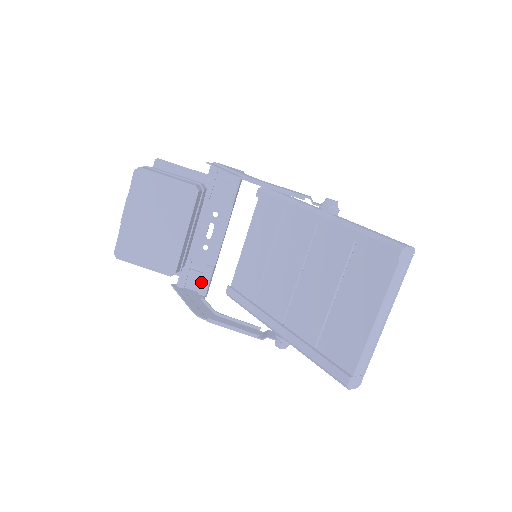
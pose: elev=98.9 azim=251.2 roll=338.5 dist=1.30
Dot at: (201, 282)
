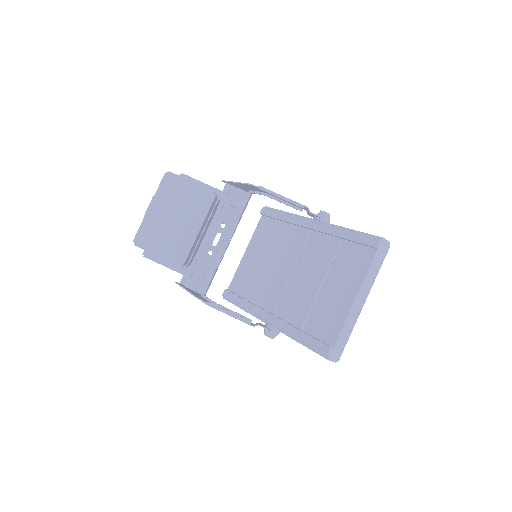
Dot at: (202, 281)
